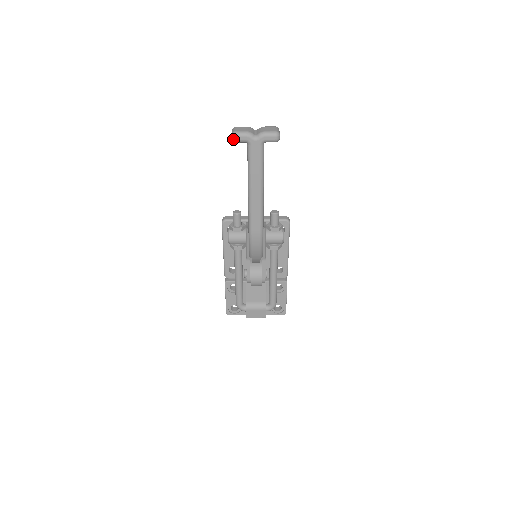
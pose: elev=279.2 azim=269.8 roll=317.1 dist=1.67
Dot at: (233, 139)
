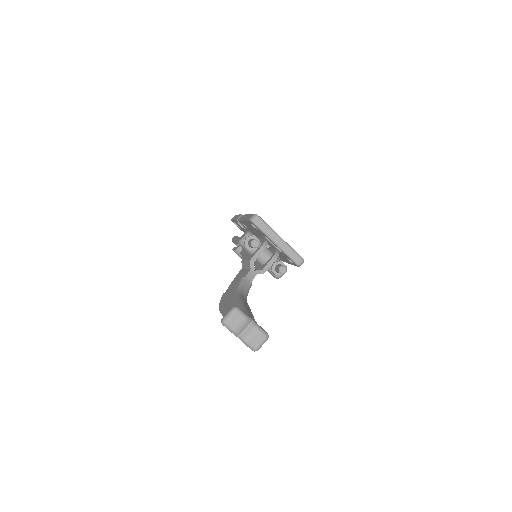
Dot at: (221, 322)
